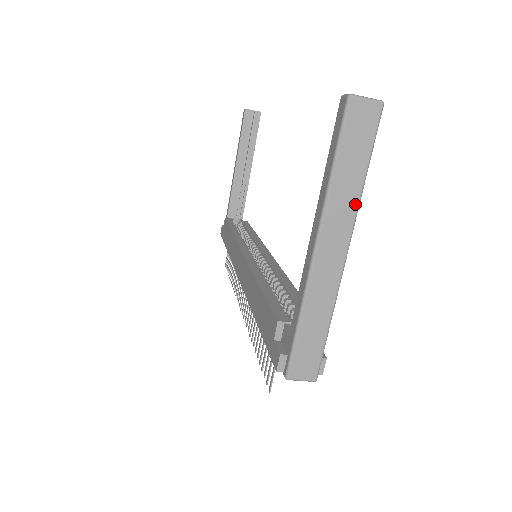
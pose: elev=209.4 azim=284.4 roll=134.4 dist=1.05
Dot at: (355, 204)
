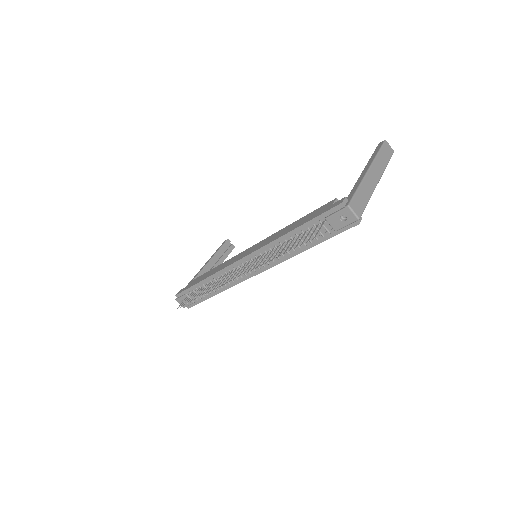
Dot at: (383, 169)
